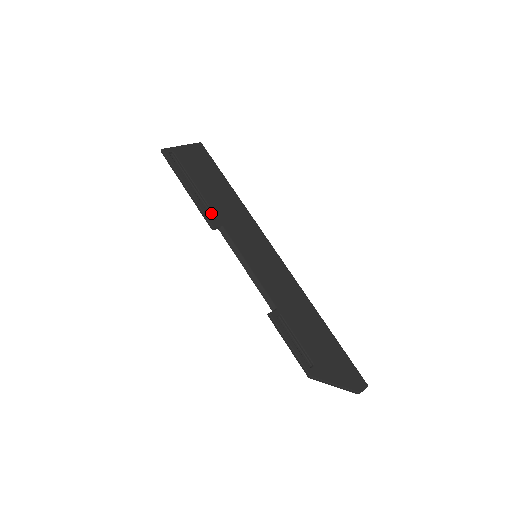
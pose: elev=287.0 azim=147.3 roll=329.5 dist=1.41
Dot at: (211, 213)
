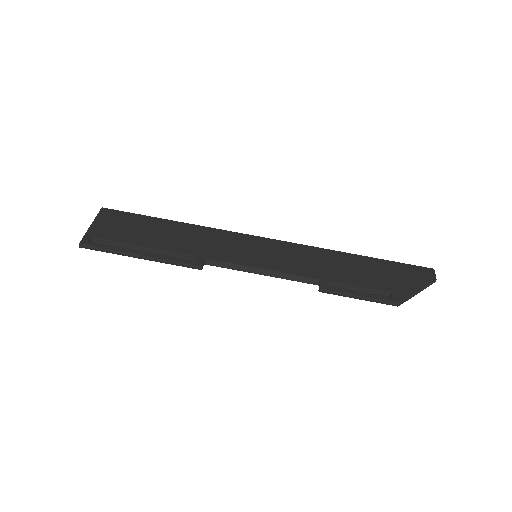
Dot at: (183, 257)
